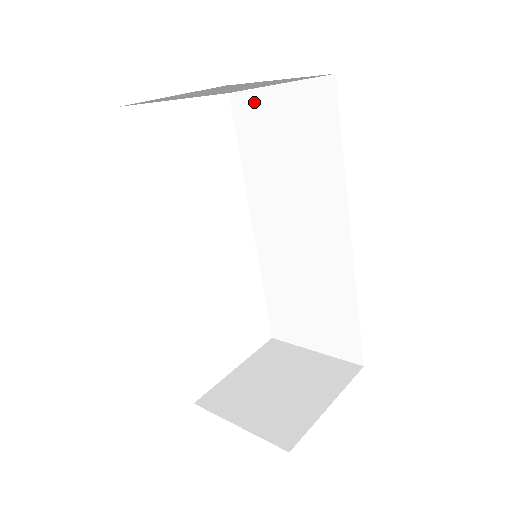
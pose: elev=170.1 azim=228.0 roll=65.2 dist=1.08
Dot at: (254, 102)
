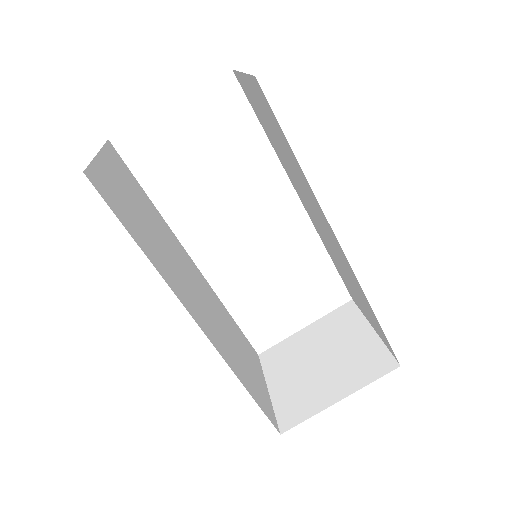
Dot at: (244, 84)
